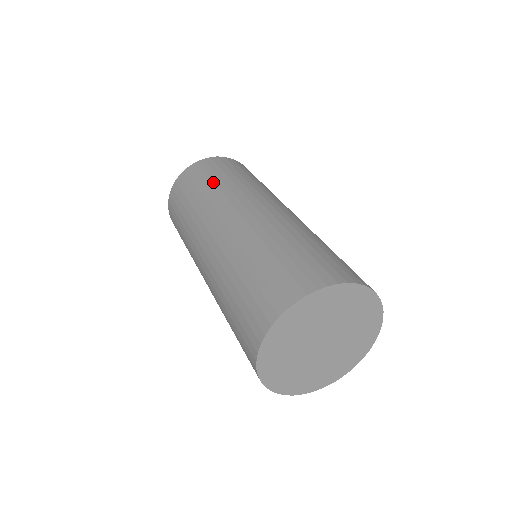
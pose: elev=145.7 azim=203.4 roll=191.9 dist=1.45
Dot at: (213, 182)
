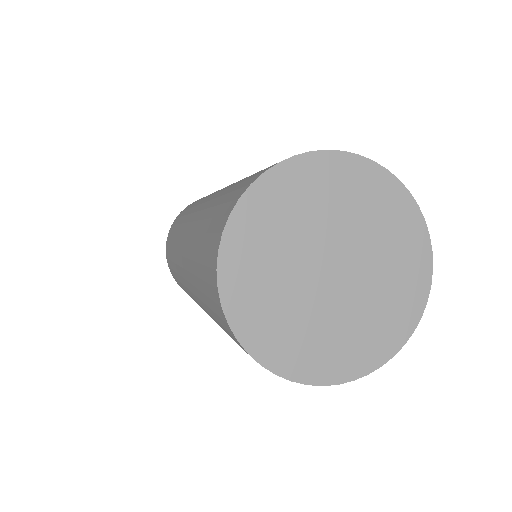
Dot at: occluded
